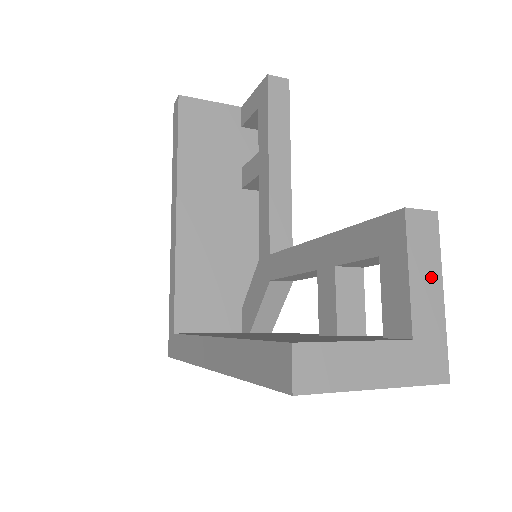
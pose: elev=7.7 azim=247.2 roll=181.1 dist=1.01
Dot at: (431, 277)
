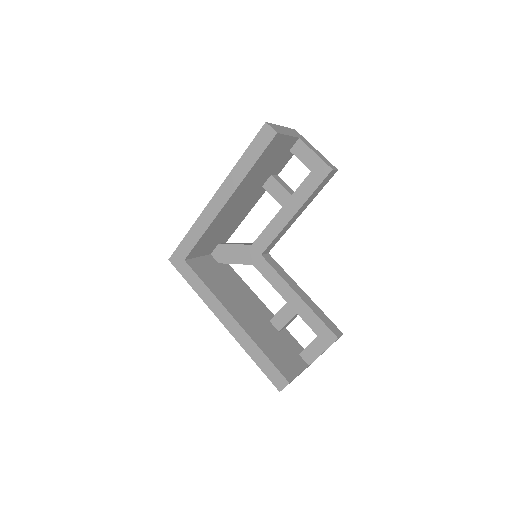
Dot at: occluded
